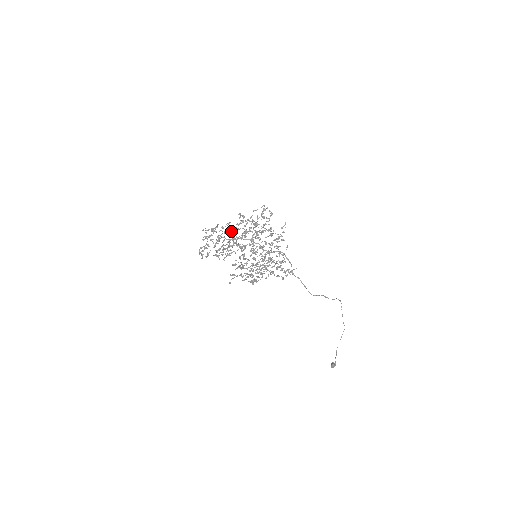
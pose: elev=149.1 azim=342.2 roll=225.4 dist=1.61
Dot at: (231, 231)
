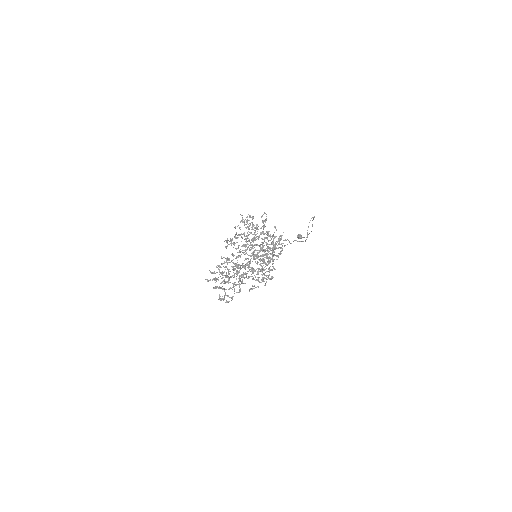
Dot at: occluded
